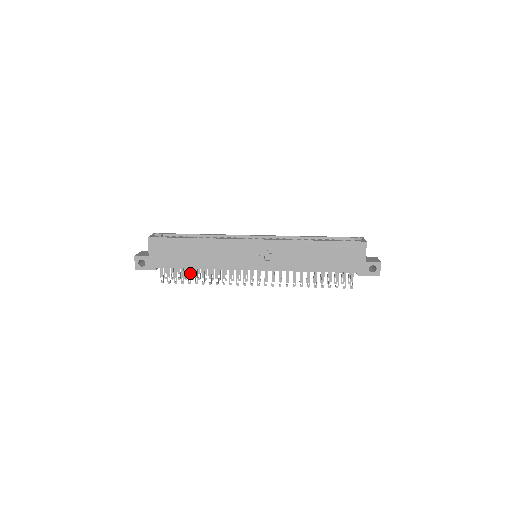
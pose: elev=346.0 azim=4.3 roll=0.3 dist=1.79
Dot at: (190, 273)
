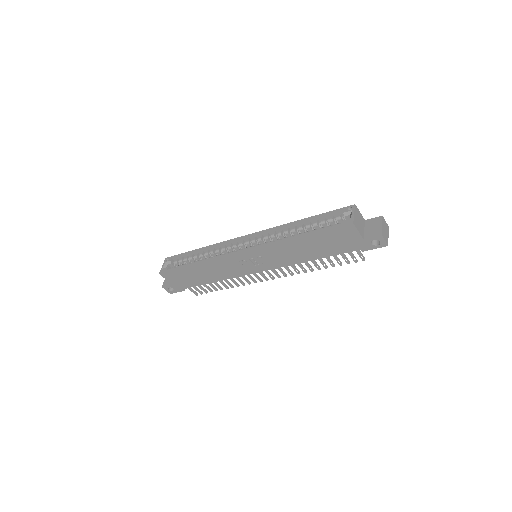
Dot at: (211, 285)
